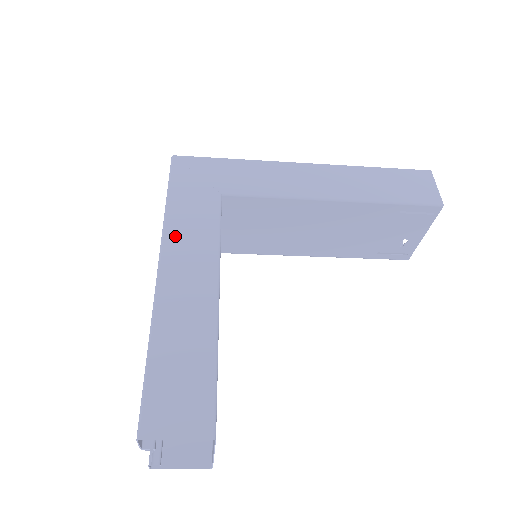
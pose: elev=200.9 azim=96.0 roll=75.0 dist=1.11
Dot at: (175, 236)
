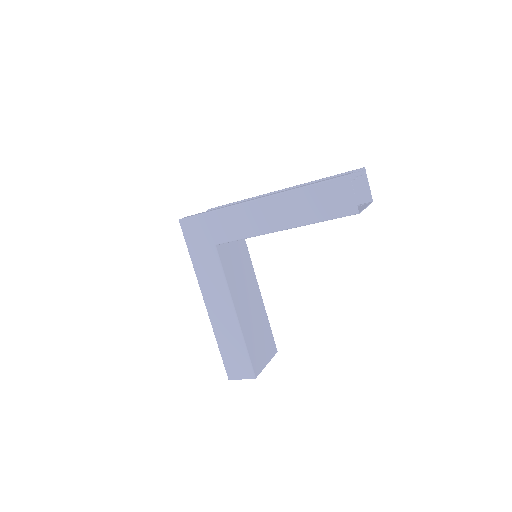
Dot at: (204, 282)
